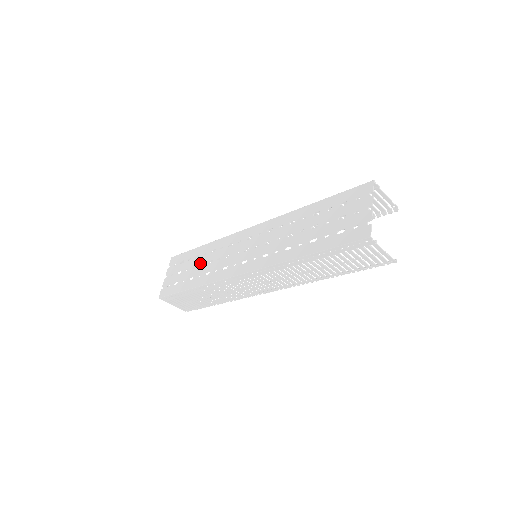
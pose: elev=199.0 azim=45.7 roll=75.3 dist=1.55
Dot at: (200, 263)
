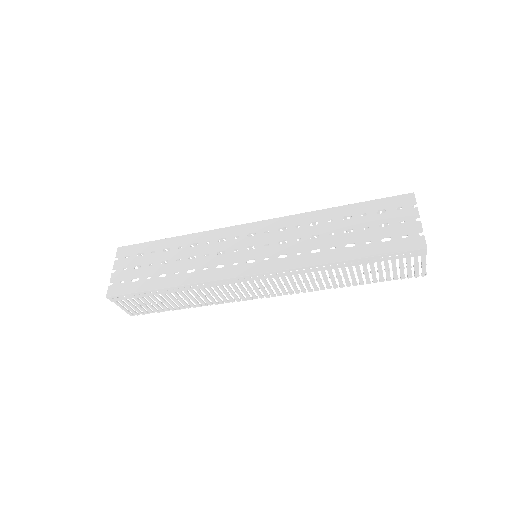
Dot at: (175, 258)
